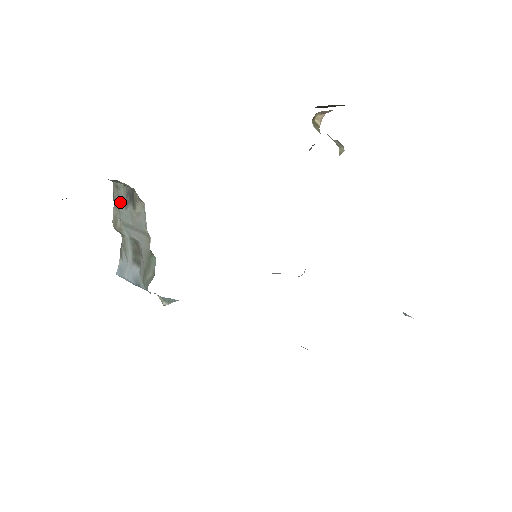
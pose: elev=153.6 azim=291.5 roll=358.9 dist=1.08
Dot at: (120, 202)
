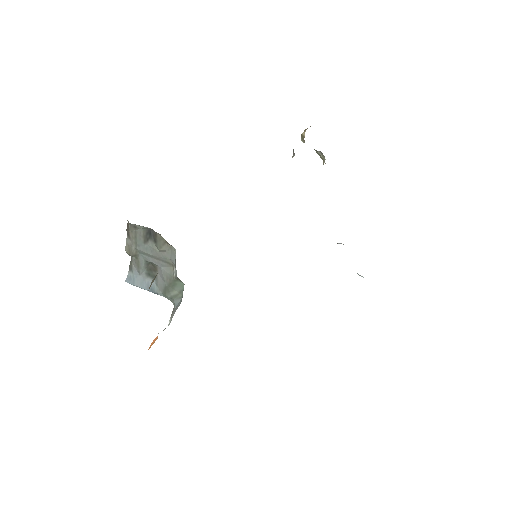
Dot at: (138, 238)
